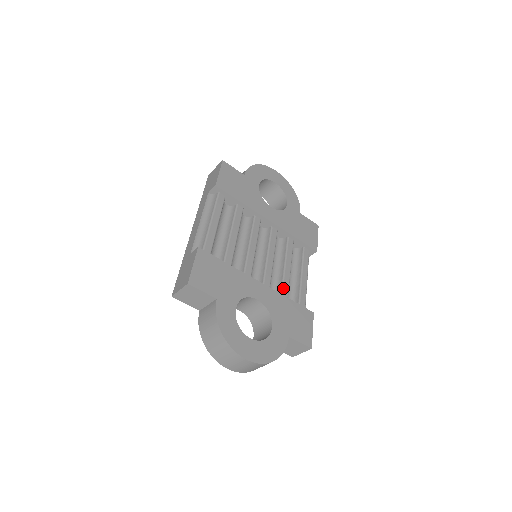
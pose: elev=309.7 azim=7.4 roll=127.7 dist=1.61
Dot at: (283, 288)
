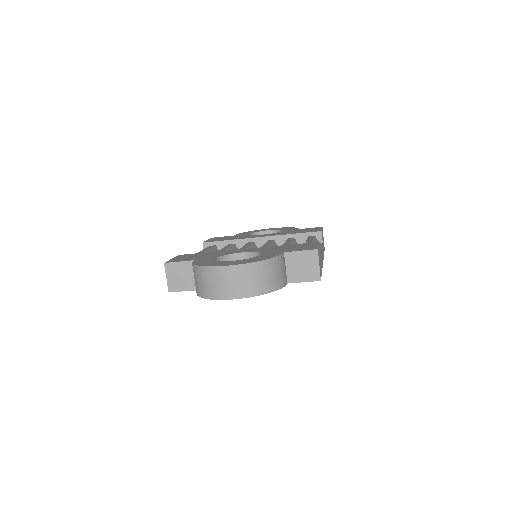
Dot at: occluded
